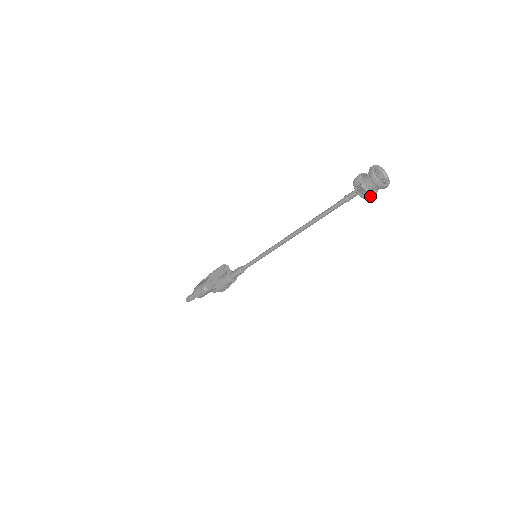
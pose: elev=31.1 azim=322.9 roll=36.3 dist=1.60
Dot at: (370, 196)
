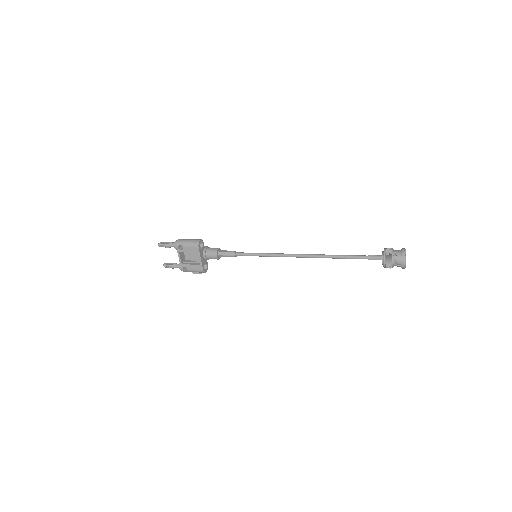
Dot at: occluded
